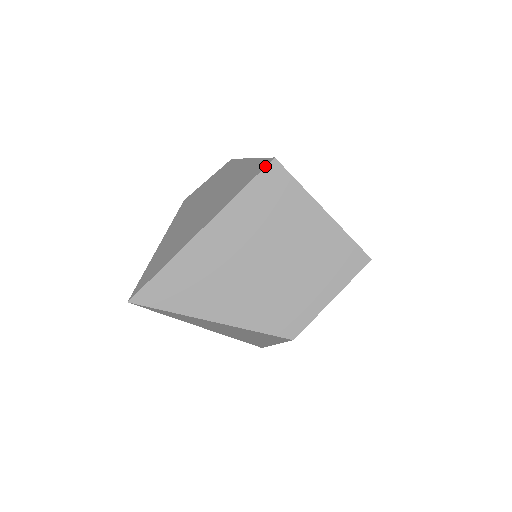
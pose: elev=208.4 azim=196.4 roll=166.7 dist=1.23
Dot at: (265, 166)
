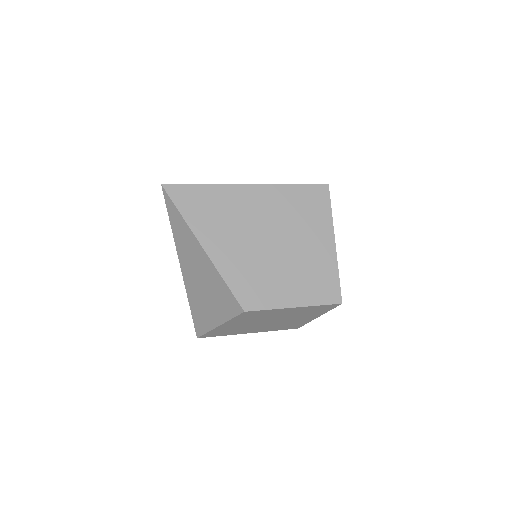
Dot at: (319, 184)
